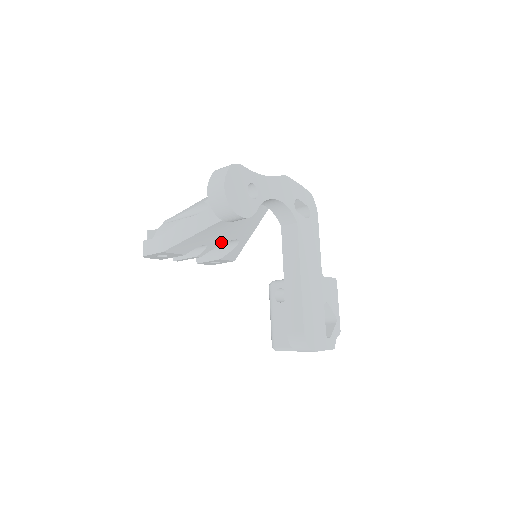
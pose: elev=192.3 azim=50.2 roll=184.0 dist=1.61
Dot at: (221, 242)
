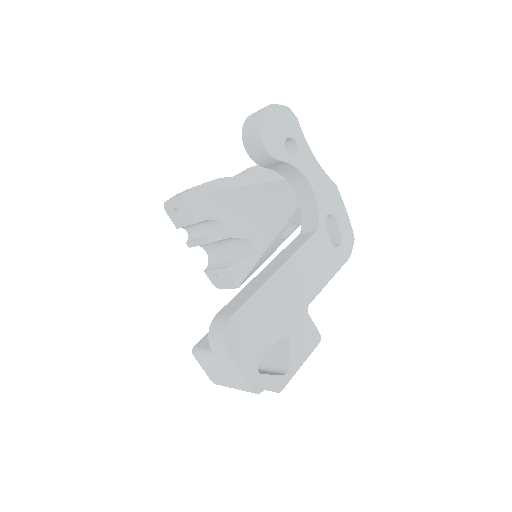
Dot at: (236, 233)
